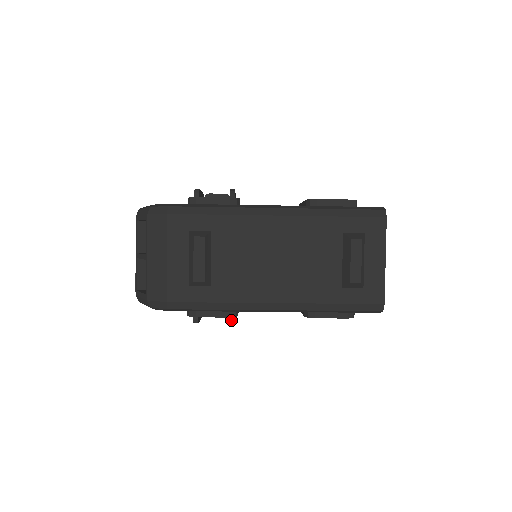
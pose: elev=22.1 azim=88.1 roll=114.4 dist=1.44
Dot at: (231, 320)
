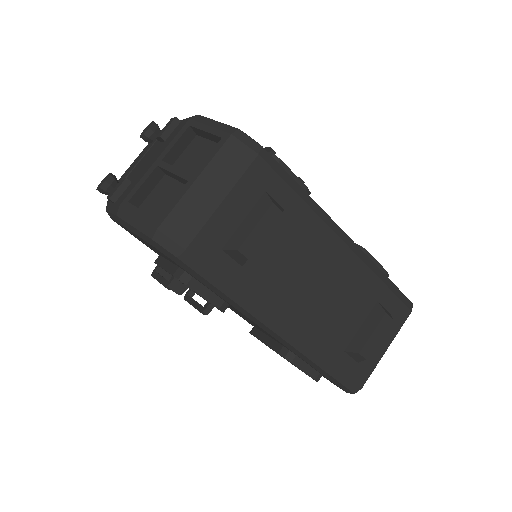
Dot at: (208, 311)
